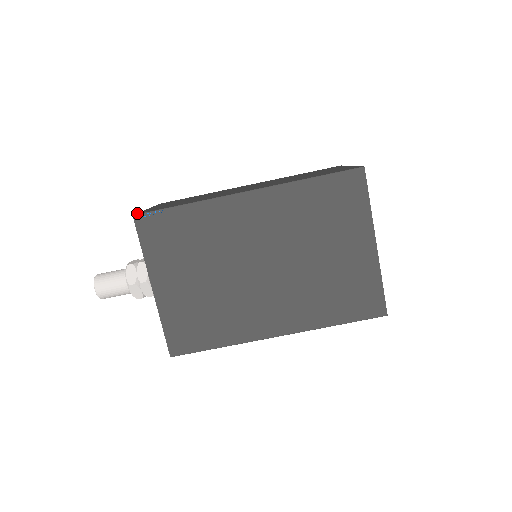
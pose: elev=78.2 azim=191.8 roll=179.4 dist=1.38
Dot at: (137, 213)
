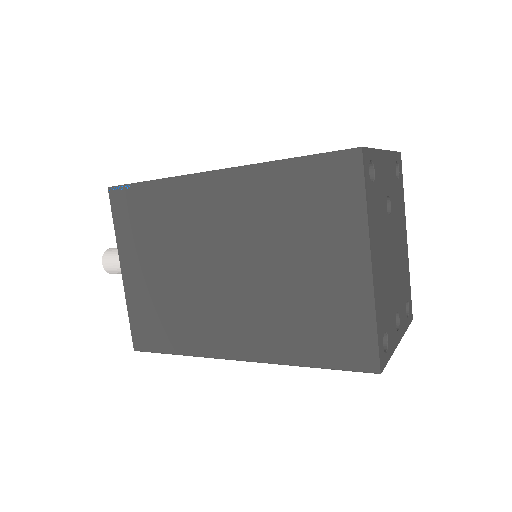
Dot at: occluded
